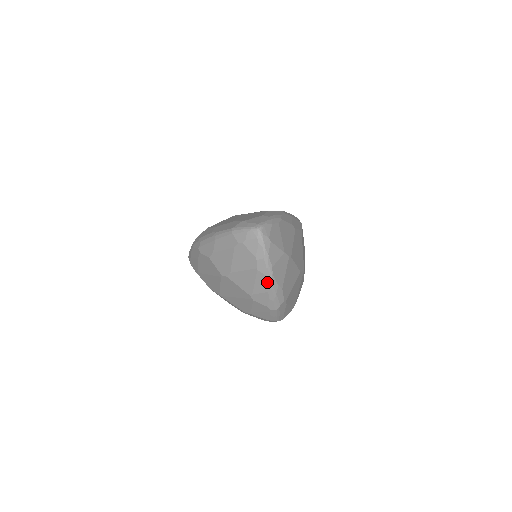
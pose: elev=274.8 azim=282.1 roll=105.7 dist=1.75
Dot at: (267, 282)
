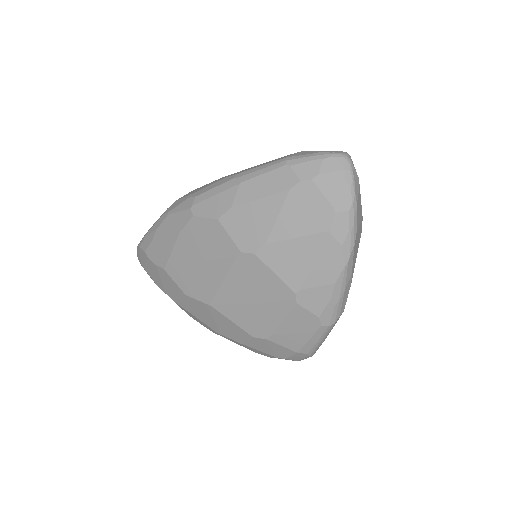
Dot at: (341, 261)
